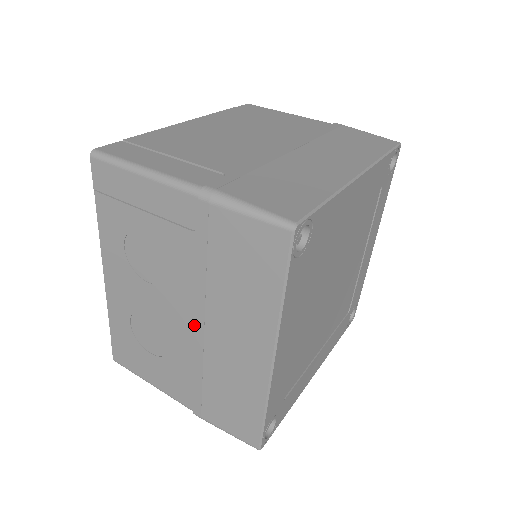
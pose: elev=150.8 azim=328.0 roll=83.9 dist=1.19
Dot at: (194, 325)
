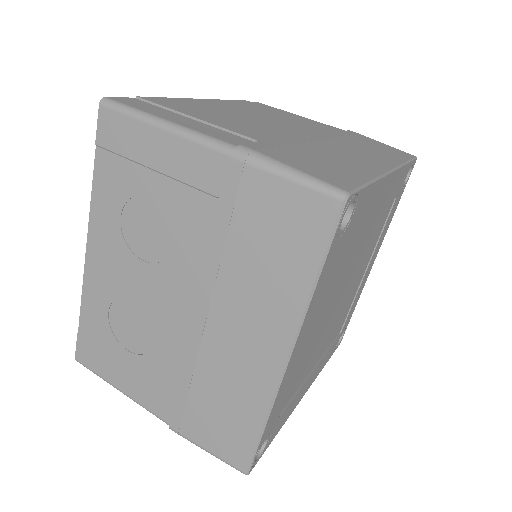
Dot at: (193, 315)
